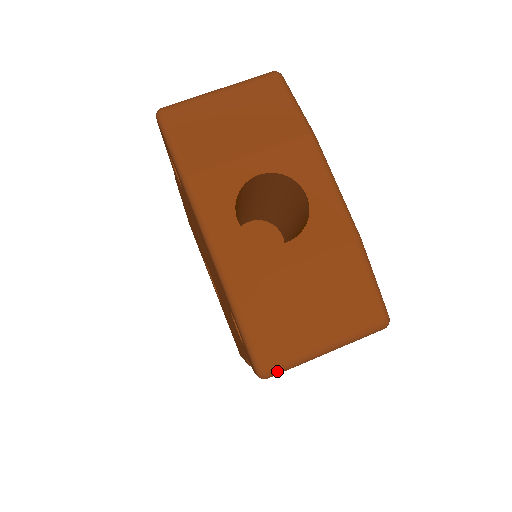
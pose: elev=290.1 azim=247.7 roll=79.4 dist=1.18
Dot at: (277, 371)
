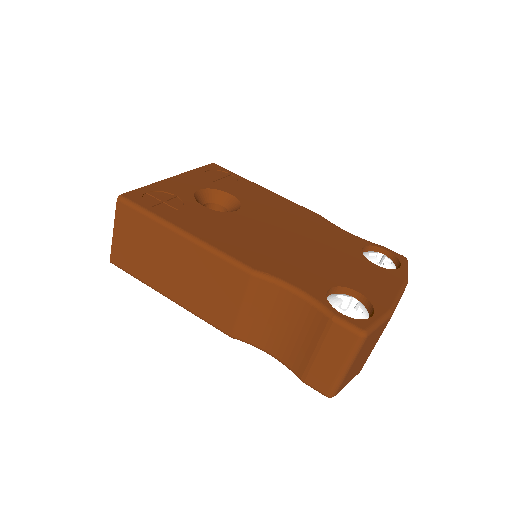
Dot at: occluded
